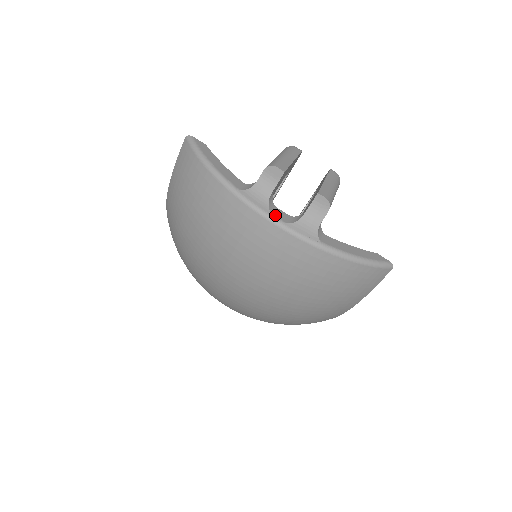
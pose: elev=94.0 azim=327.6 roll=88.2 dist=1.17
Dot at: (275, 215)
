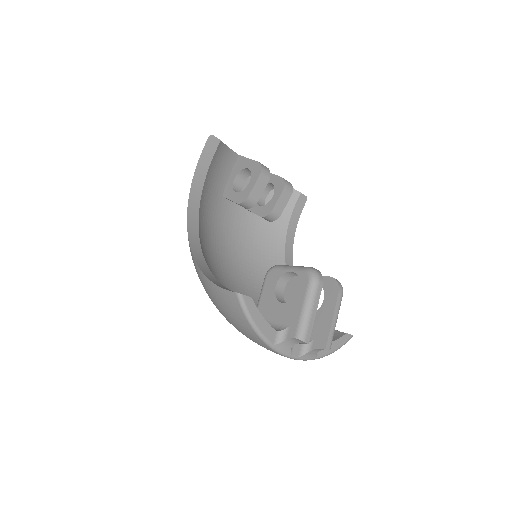
Dot at: (293, 354)
